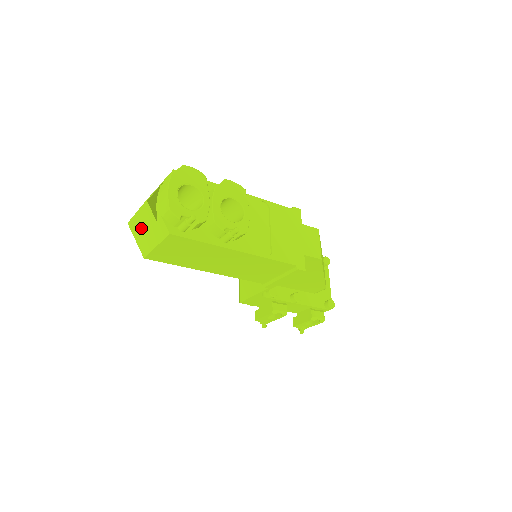
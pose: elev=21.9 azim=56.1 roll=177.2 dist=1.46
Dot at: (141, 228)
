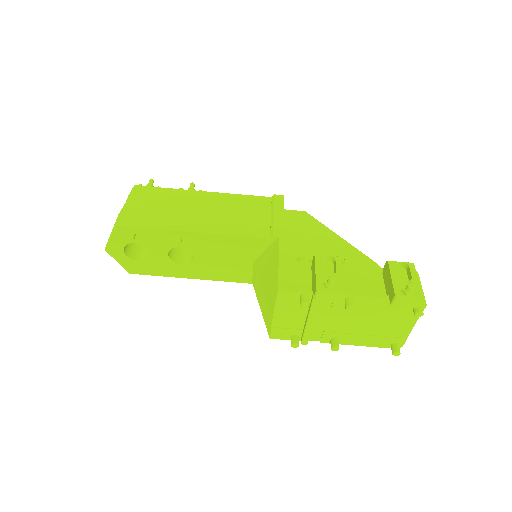
Dot at: (115, 226)
